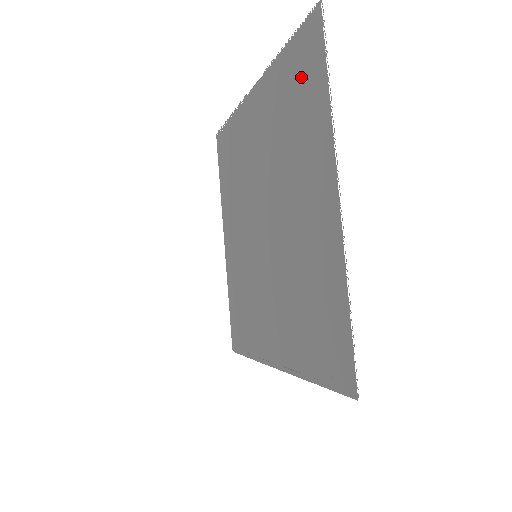
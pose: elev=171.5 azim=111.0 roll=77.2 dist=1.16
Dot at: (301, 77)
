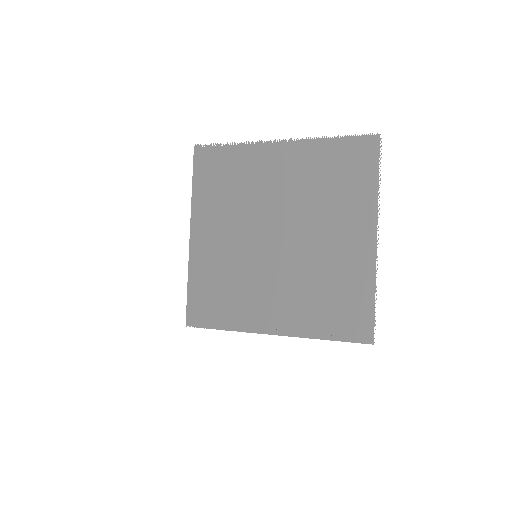
Dot at: (351, 164)
